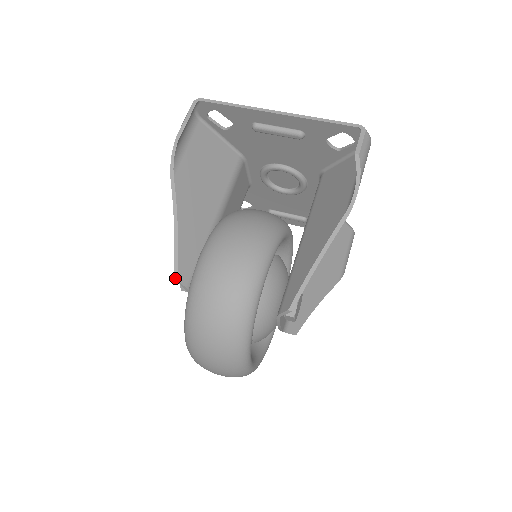
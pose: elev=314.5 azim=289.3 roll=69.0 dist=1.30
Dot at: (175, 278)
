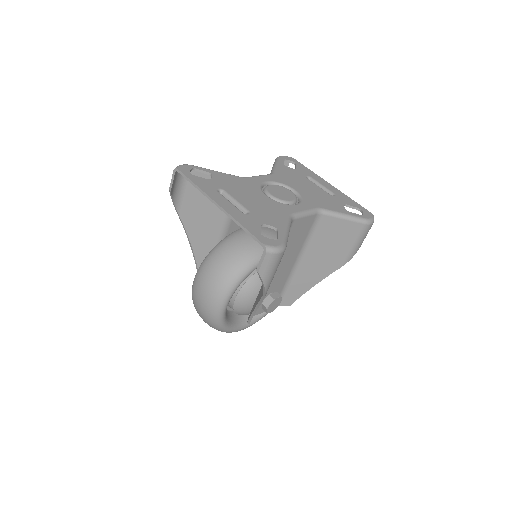
Dot at: occluded
